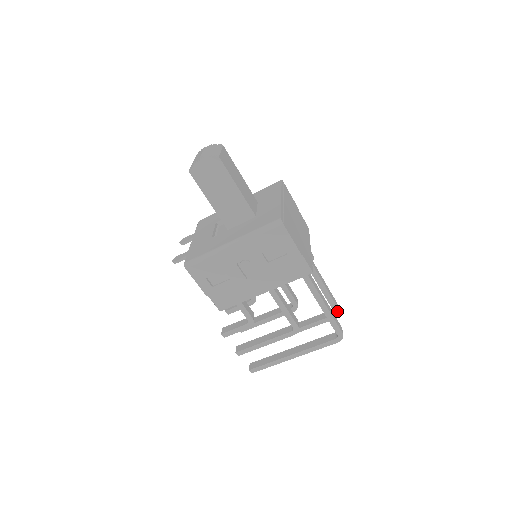
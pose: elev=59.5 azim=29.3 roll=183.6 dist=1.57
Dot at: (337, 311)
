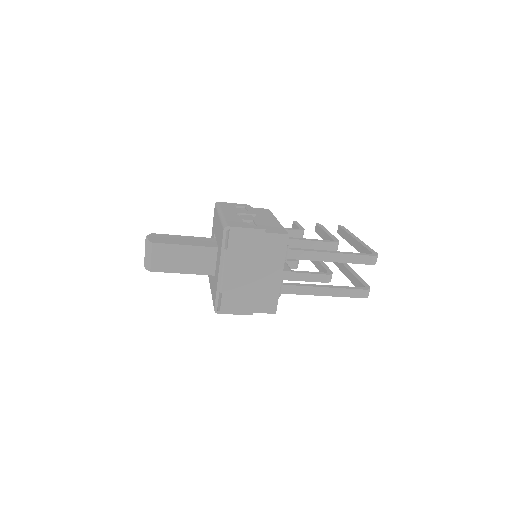
Dot at: (370, 264)
